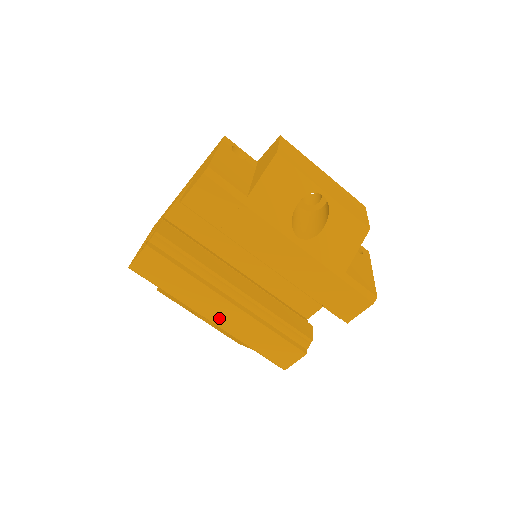
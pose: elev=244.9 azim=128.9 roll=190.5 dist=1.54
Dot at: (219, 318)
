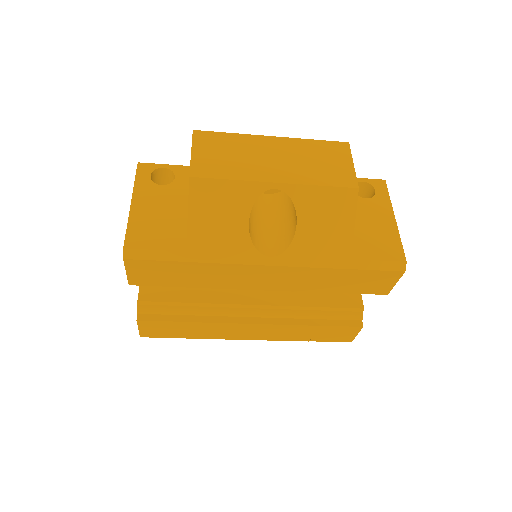
Dot at: (253, 336)
